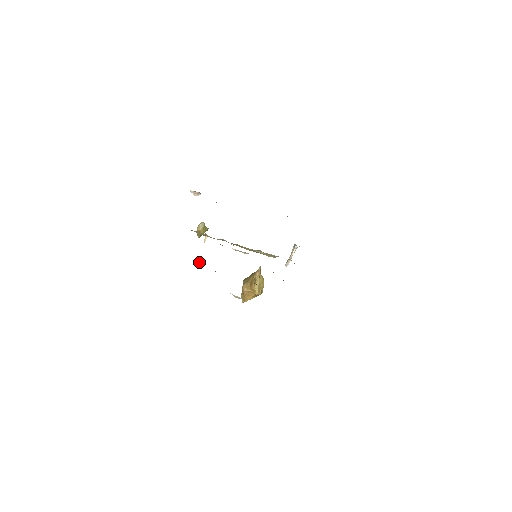
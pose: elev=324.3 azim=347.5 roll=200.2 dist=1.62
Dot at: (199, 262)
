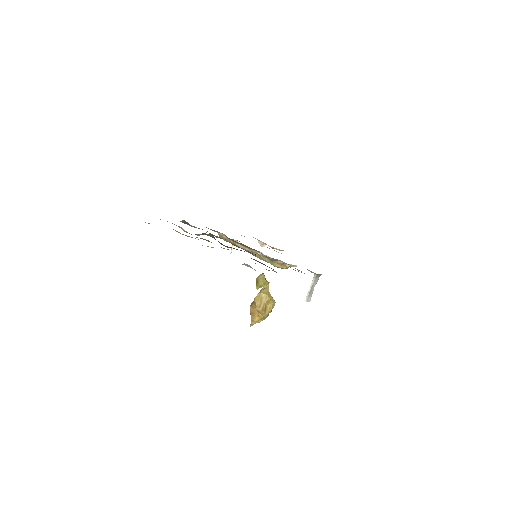
Dot at: occluded
